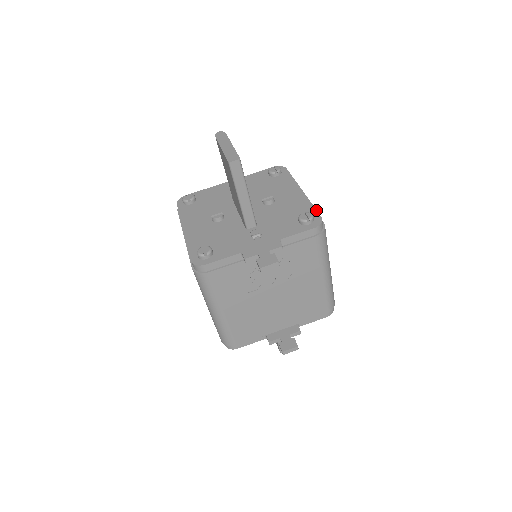
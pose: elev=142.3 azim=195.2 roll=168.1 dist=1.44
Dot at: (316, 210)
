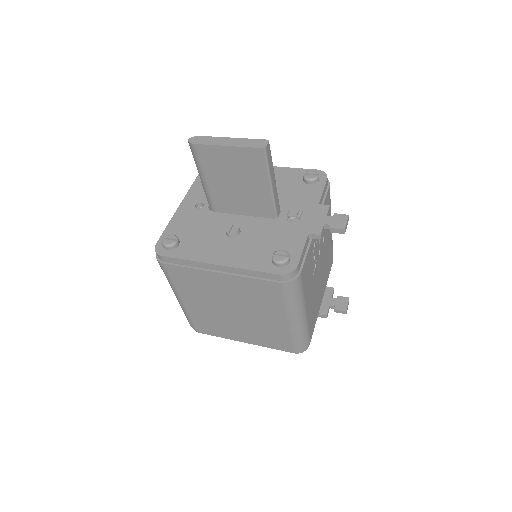
Dot at: (304, 169)
